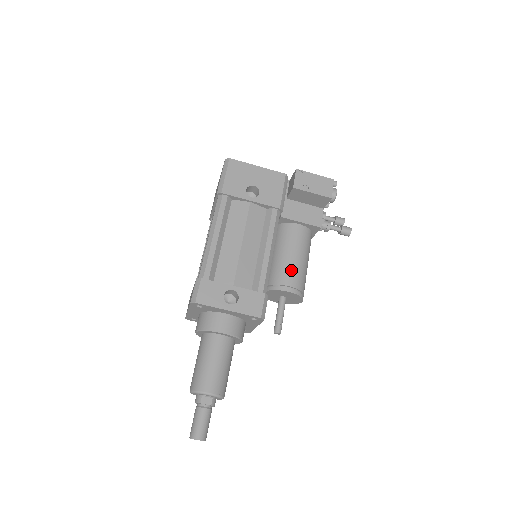
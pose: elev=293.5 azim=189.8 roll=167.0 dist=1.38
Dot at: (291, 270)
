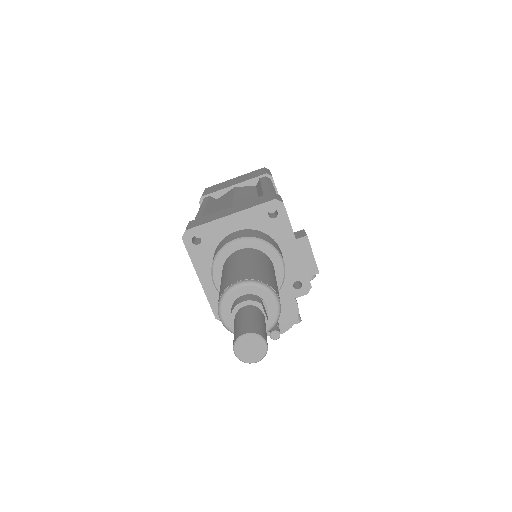
Dot at: occluded
